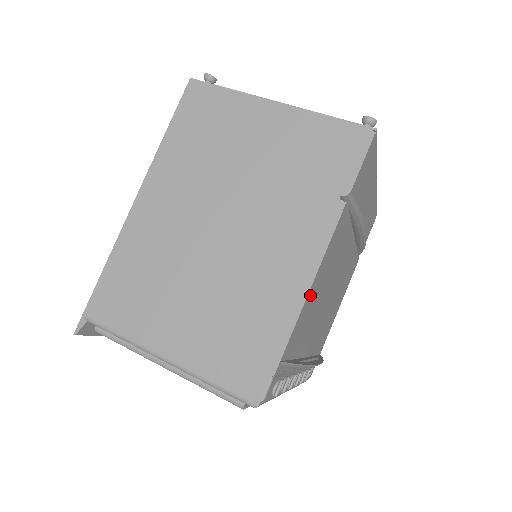
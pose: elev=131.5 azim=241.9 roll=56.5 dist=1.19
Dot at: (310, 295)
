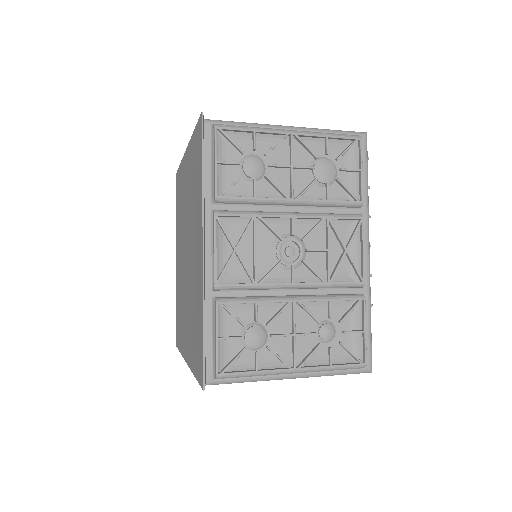
Dot at: occluded
